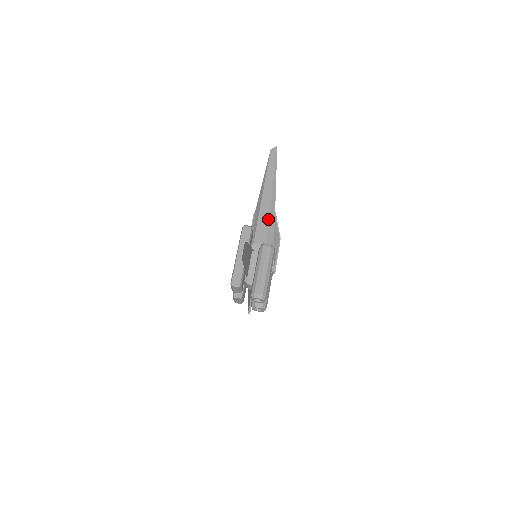
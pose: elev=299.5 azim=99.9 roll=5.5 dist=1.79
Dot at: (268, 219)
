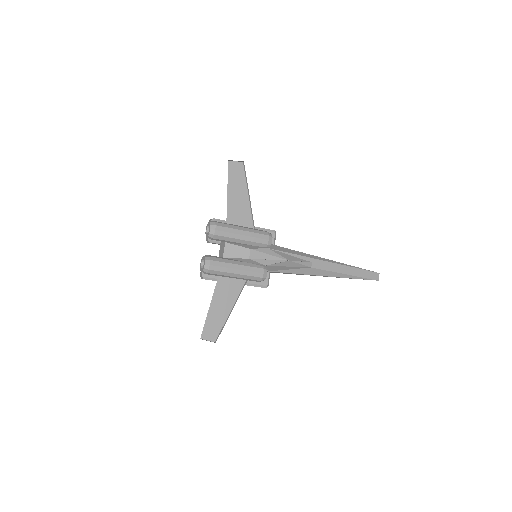
Dot at: (298, 251)
